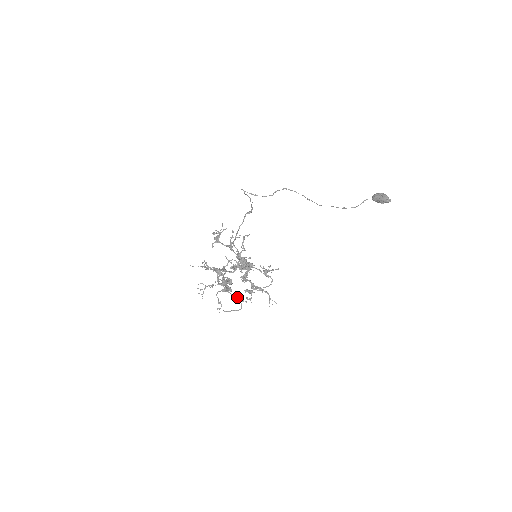
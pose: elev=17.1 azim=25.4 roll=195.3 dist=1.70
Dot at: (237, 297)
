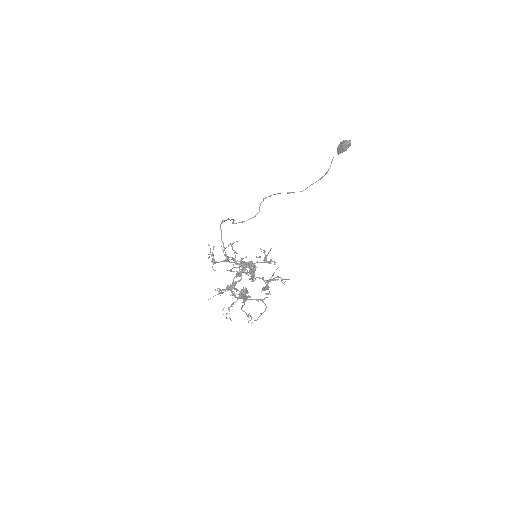
Dot at: (258, 299)
